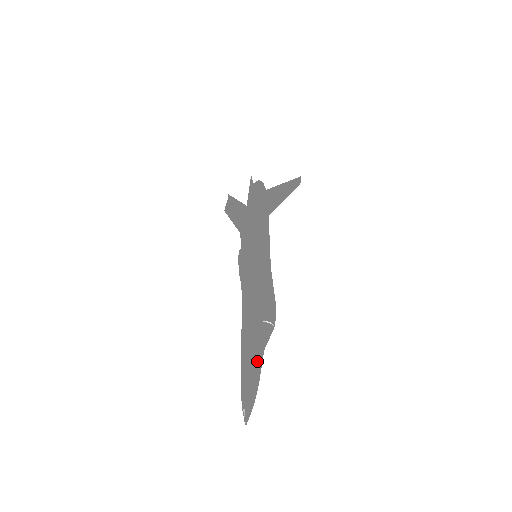
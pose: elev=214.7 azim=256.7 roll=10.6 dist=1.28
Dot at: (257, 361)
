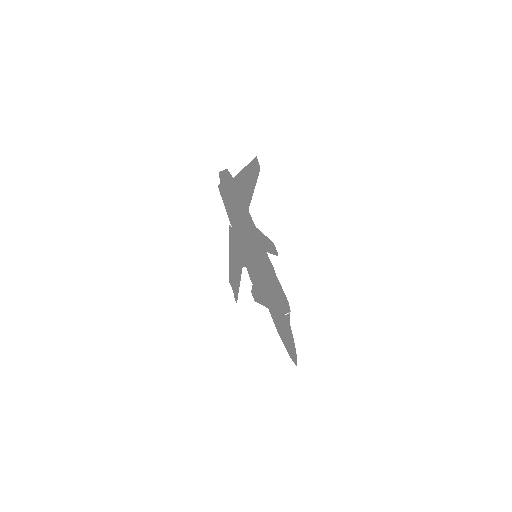
Dot at: (290, 338)
